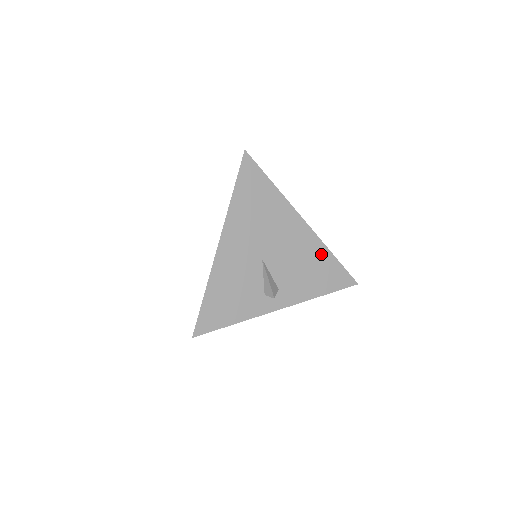
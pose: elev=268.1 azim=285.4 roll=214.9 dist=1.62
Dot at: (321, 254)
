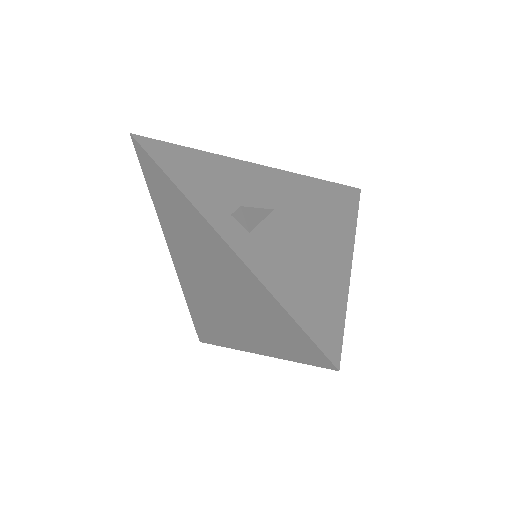
Dot at: (333, 289)
